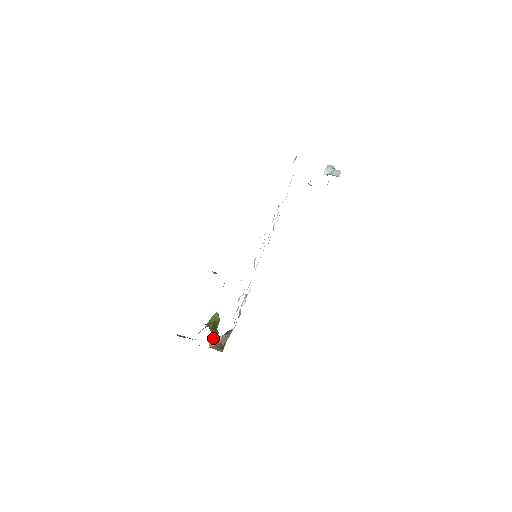
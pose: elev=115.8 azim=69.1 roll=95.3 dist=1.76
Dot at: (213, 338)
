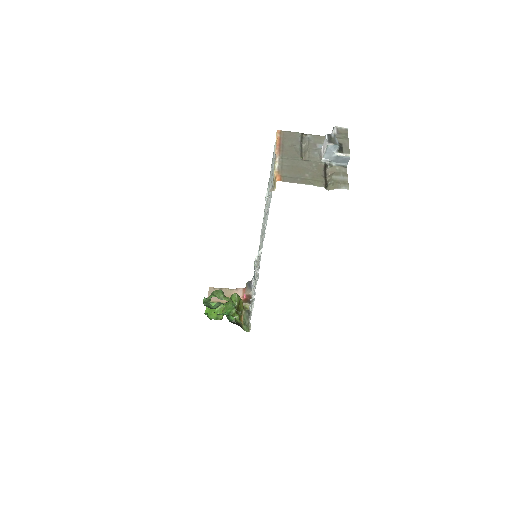
Dot at: occluded
